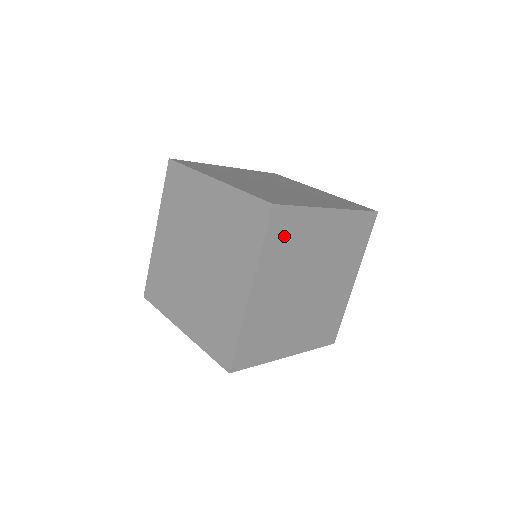
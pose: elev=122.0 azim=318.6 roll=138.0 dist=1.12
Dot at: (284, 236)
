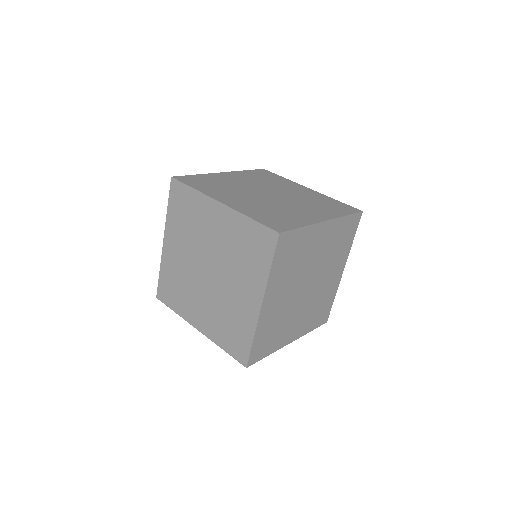
Dot at: (288, 254)
